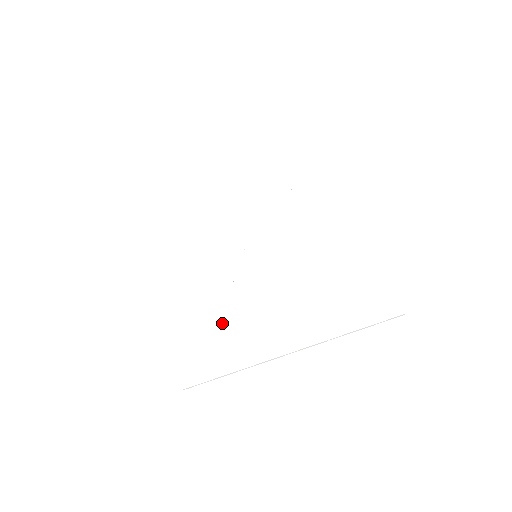
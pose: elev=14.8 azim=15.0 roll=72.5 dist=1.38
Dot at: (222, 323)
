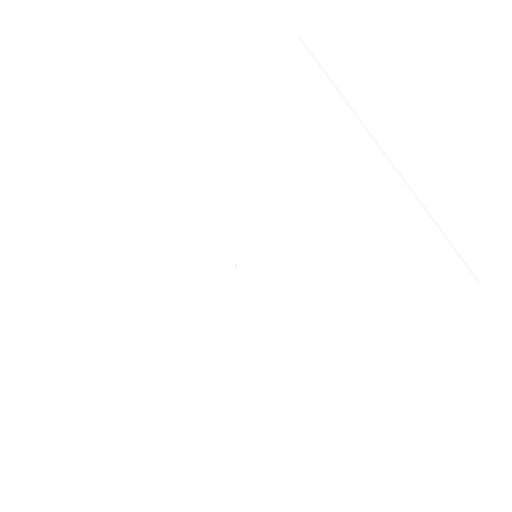
Dot at: (248, 346)
